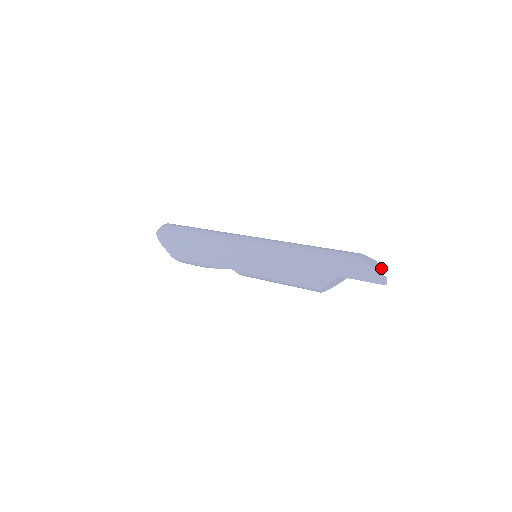
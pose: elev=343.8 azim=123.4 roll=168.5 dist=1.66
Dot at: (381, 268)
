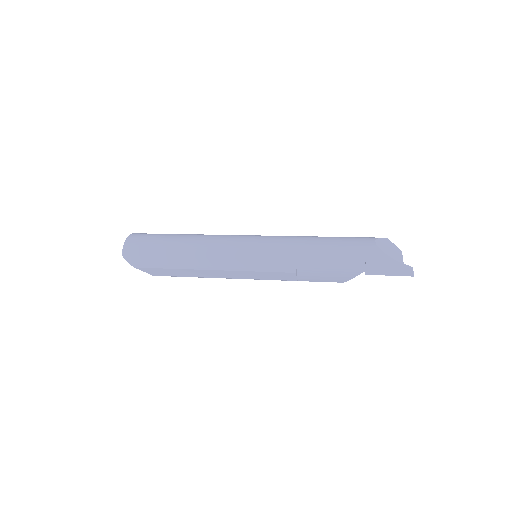
Dot at: (399, 251)
